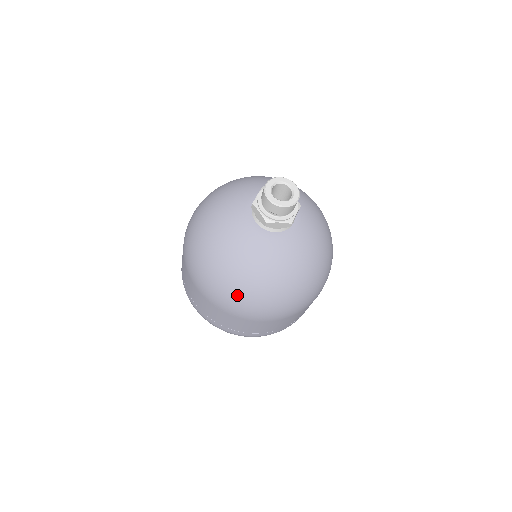
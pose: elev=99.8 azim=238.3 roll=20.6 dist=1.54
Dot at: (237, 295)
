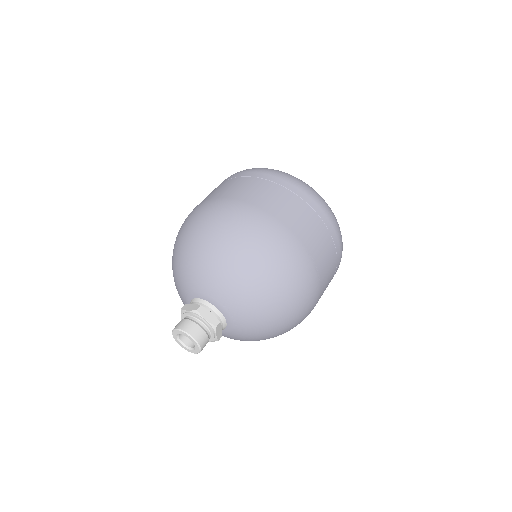
Dot at: occluded
